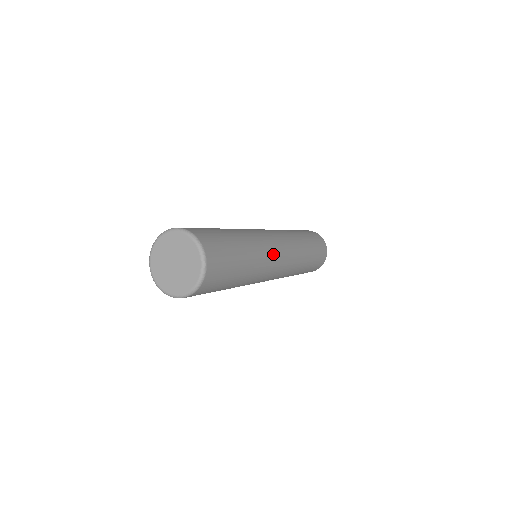
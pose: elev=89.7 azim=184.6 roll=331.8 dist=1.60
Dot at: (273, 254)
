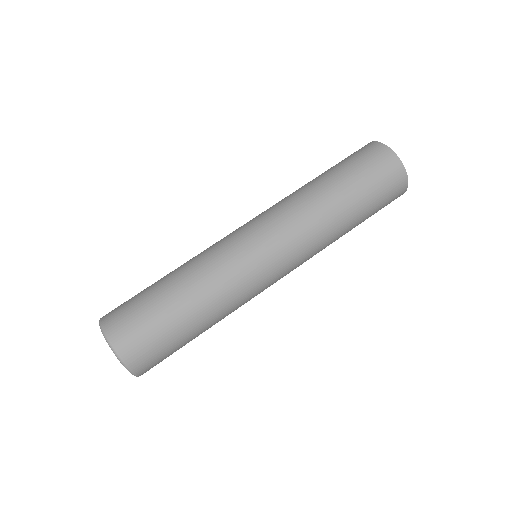
Dot at: (249, 269)
